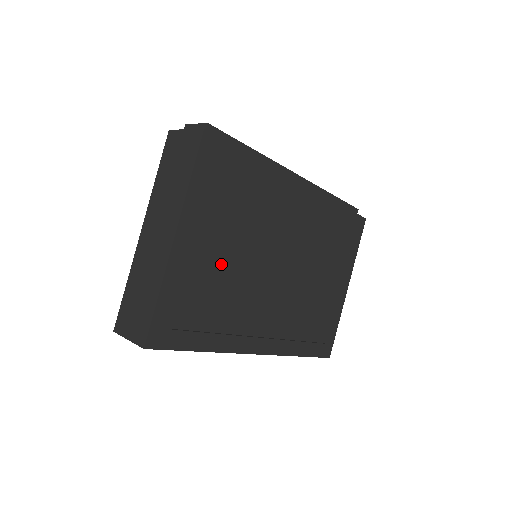
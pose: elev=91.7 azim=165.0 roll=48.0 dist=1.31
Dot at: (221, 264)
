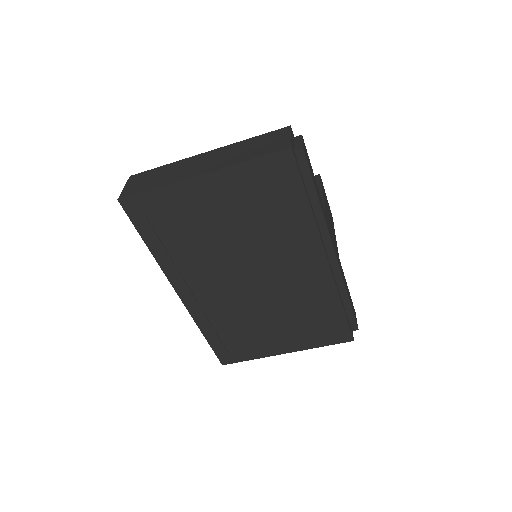
Dot at: (213, 224)
